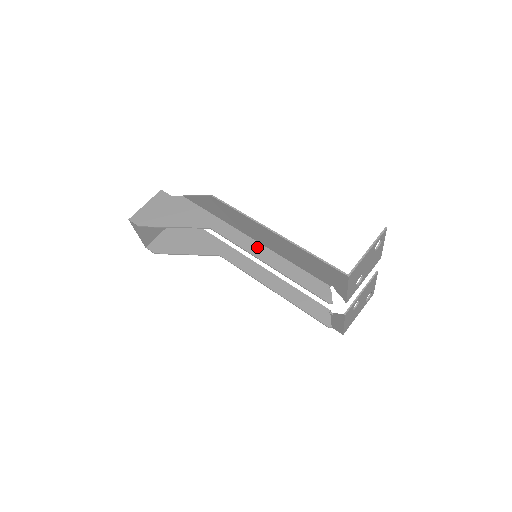
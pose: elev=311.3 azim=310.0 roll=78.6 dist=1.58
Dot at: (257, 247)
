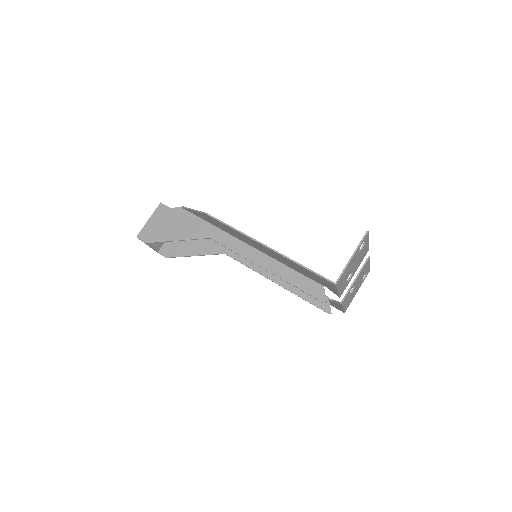
Dot at: (254, 253)
